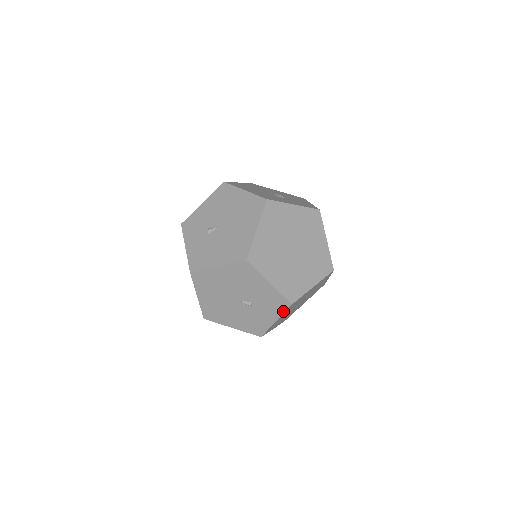
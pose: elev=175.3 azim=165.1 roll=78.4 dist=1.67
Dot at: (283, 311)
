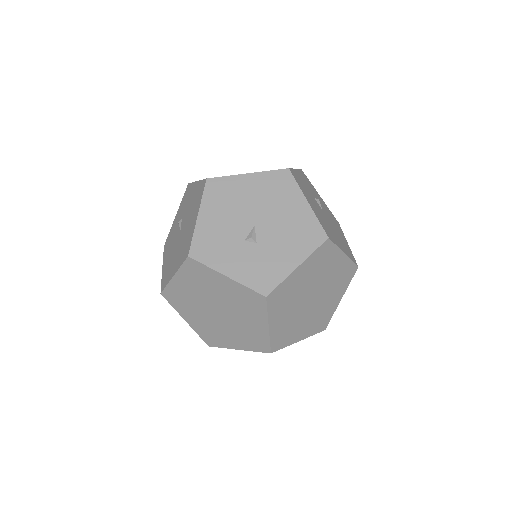
Dot at: occluded
